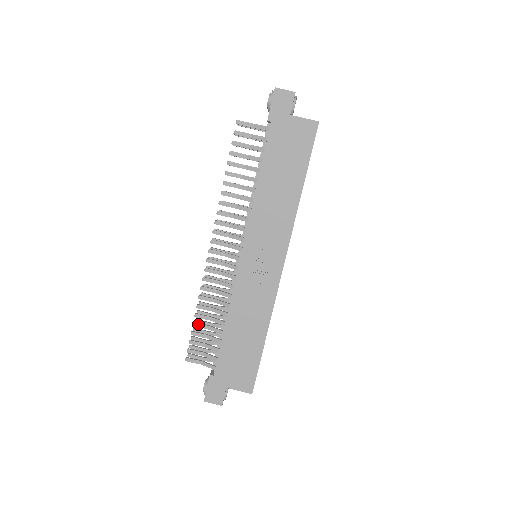
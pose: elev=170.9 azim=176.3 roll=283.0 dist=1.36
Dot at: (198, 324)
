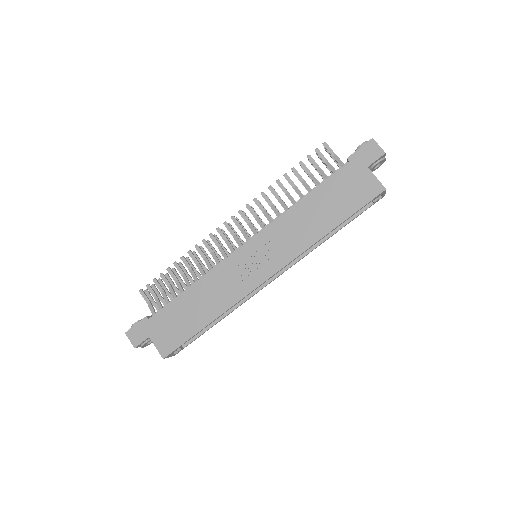
Dot at: (171, 271)
